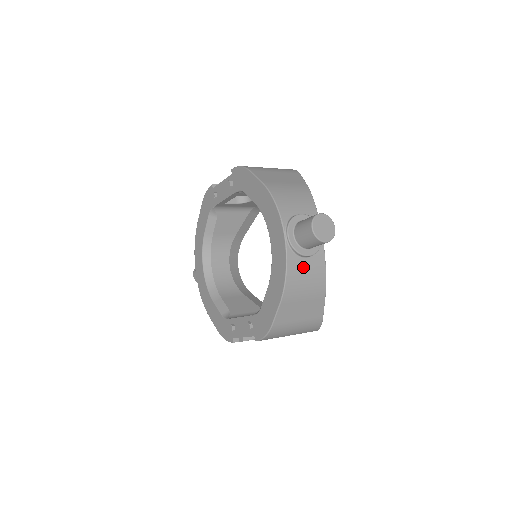
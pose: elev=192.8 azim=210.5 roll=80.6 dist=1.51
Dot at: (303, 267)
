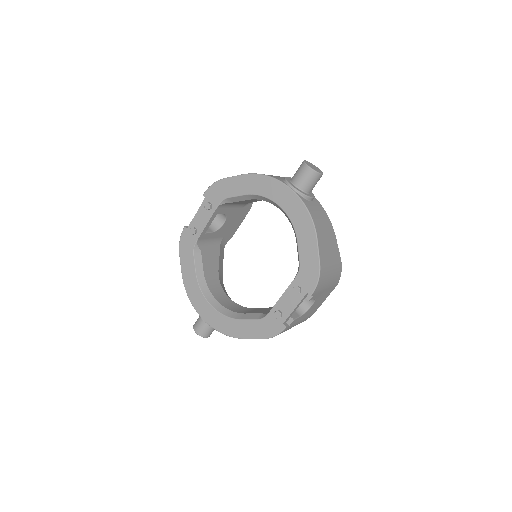
Dot at: (314, 208)
